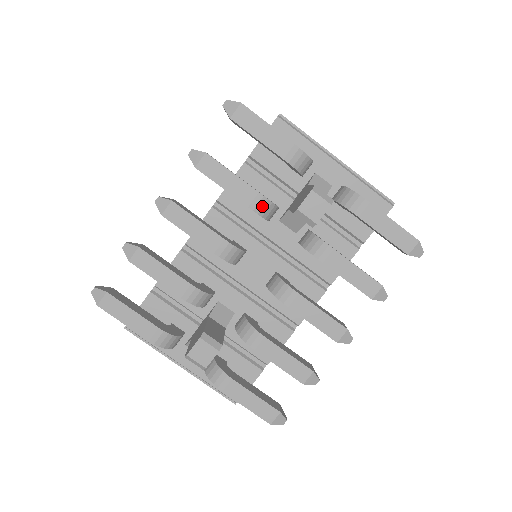
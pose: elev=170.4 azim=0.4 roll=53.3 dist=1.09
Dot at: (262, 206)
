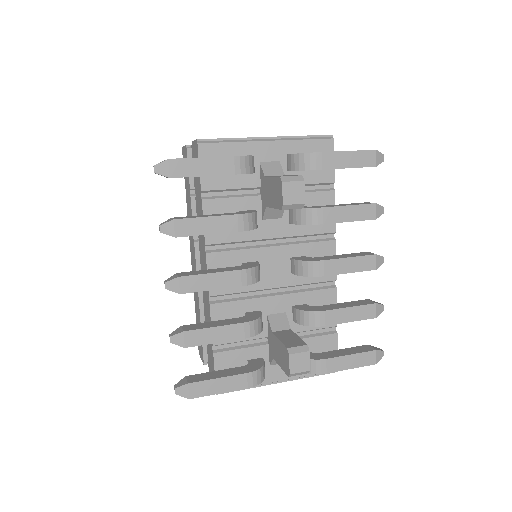
Dot at: (247, 222)
